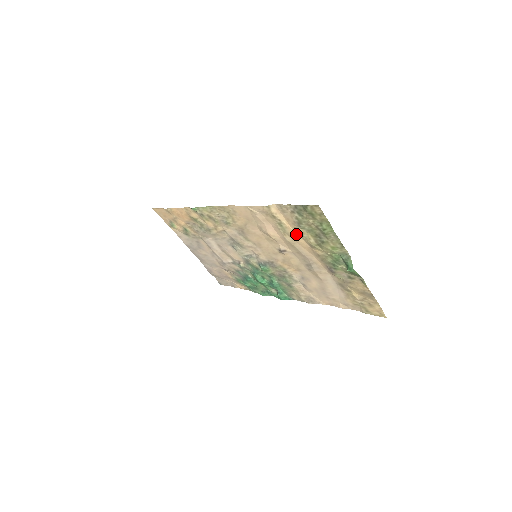
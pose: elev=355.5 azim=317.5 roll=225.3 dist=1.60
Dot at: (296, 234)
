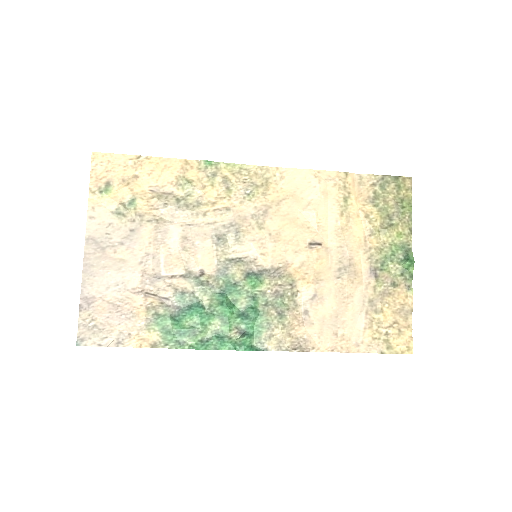
Dot at: (358, 215)
